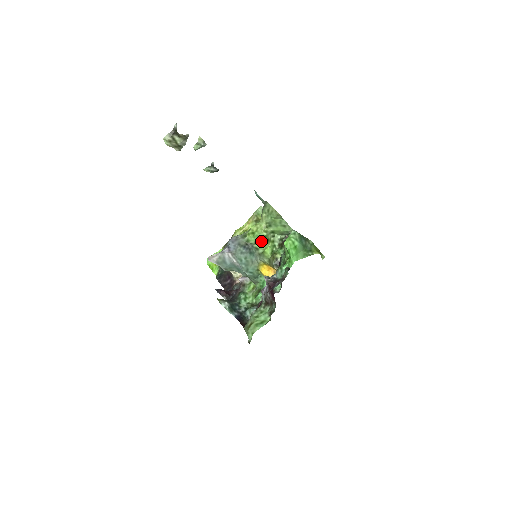
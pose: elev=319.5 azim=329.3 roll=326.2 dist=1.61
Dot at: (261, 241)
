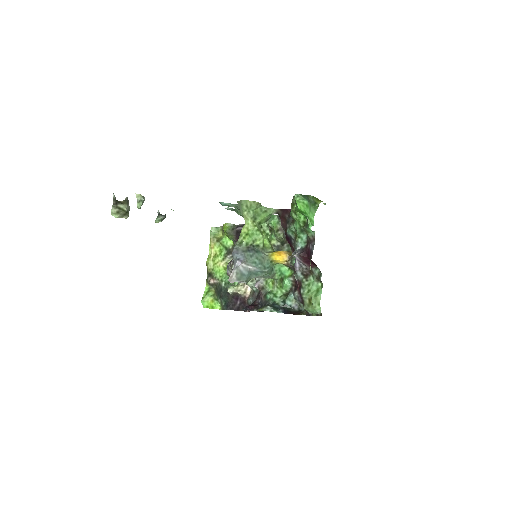
Dot at: (257, 237)
